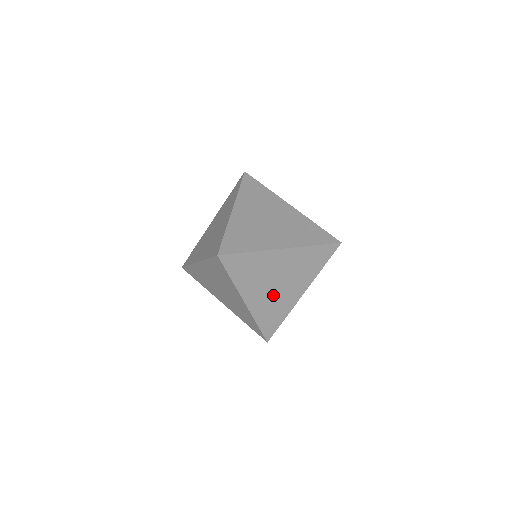
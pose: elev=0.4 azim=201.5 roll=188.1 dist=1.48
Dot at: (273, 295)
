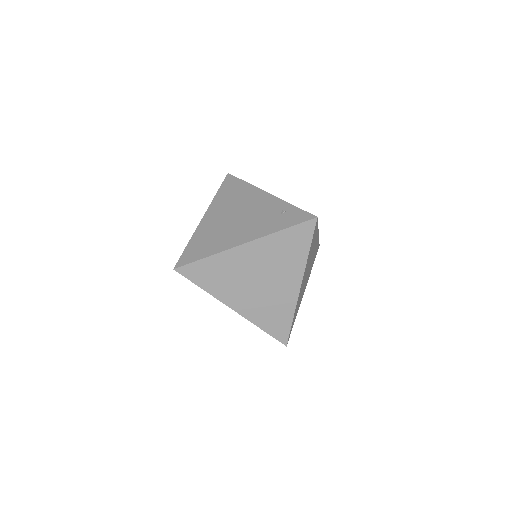
Dot at: (262, 295)
